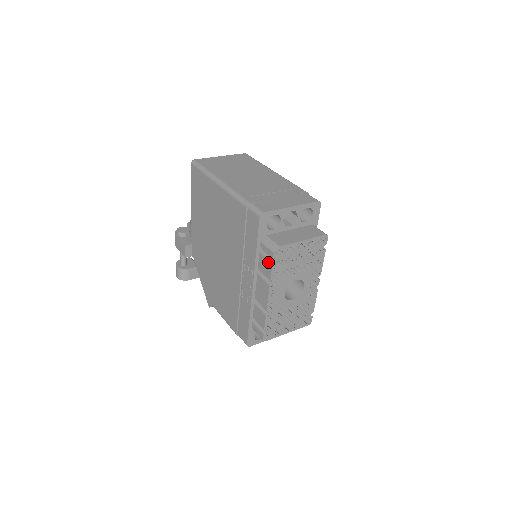
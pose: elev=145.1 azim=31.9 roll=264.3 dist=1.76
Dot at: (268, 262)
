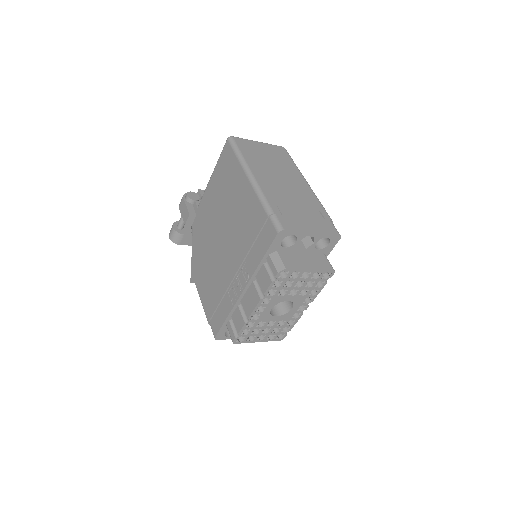
Dot at: (268, 277)
